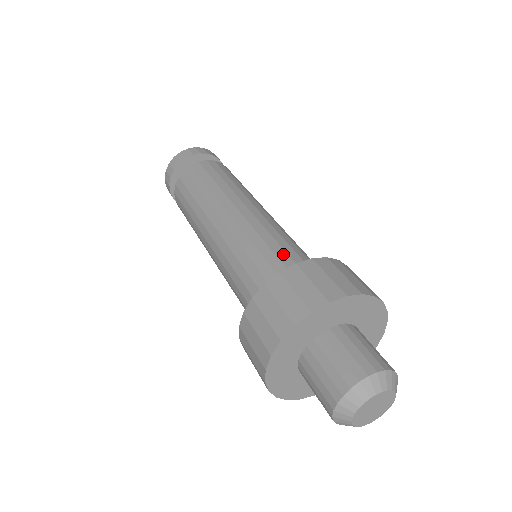
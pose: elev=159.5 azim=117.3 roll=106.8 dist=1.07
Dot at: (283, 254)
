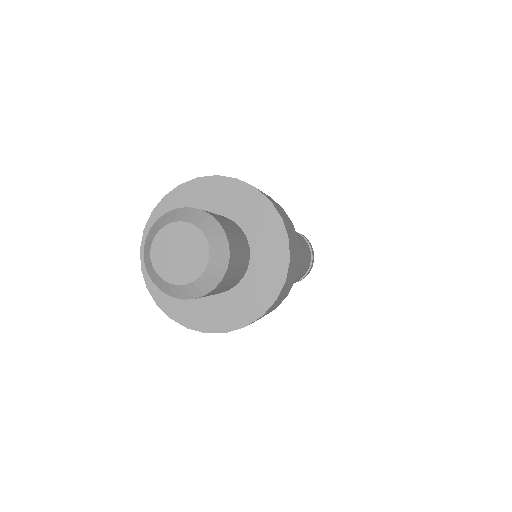
Dot at: occluded
